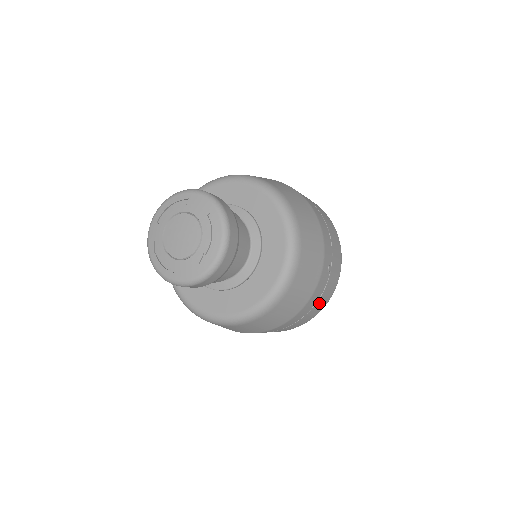
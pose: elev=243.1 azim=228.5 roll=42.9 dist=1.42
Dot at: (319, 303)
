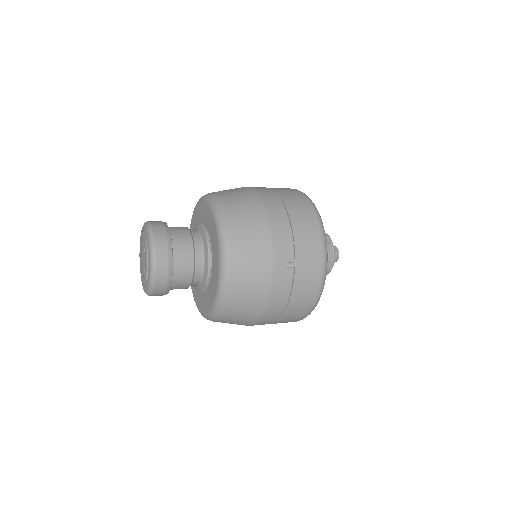
Dot at: (298, 297)
